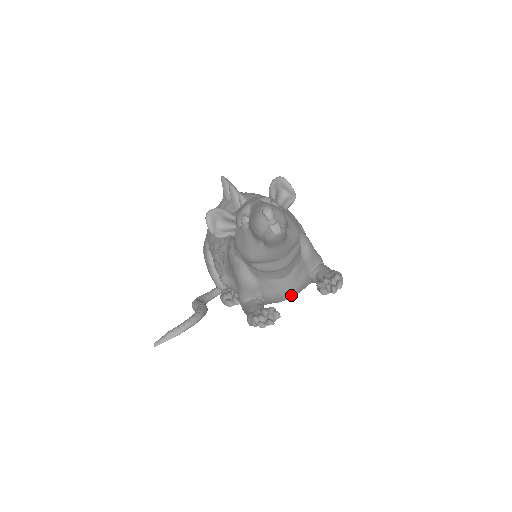
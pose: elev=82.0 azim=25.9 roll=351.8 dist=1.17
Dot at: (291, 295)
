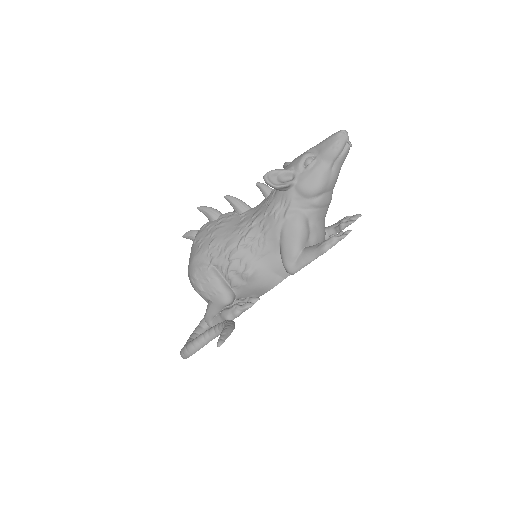
Dot at: occluded
